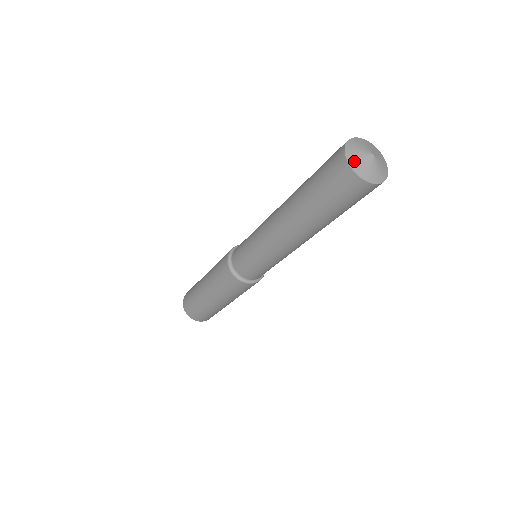
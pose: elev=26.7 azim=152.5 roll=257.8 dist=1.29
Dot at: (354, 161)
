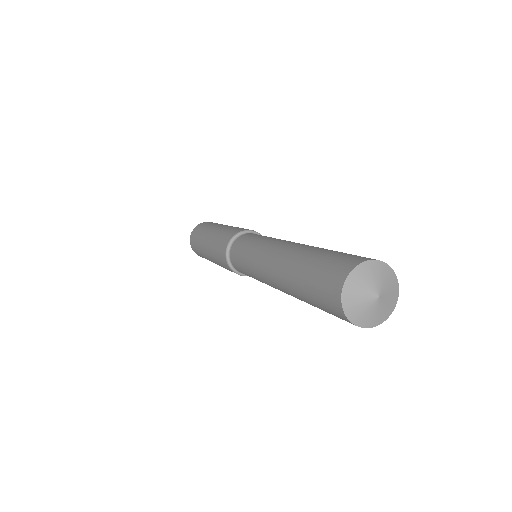
Dot at: (367, 321)
